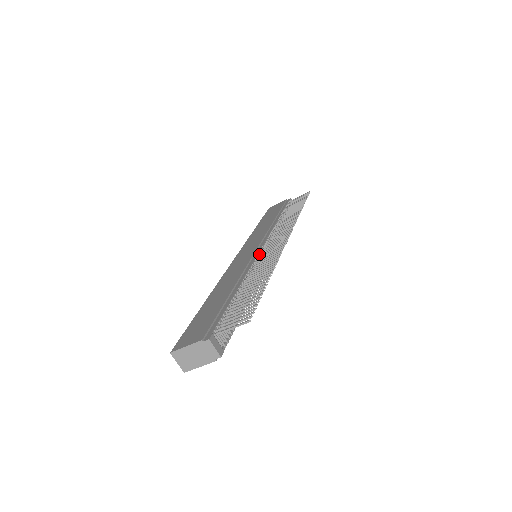
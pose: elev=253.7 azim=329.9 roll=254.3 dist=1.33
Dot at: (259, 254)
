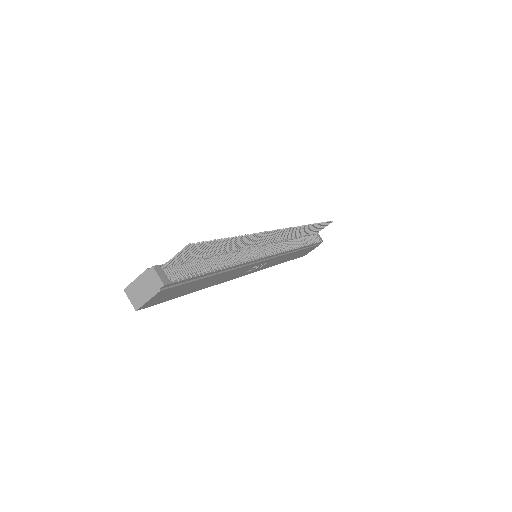
Dot at: (253, 247)
